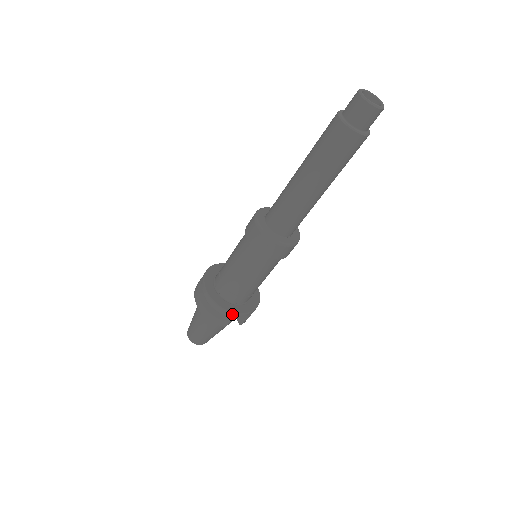
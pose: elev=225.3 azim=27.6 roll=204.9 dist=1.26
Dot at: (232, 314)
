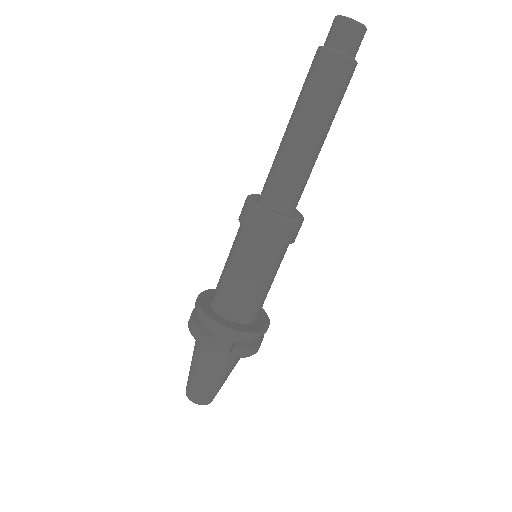
Dot at: (214, 324)
